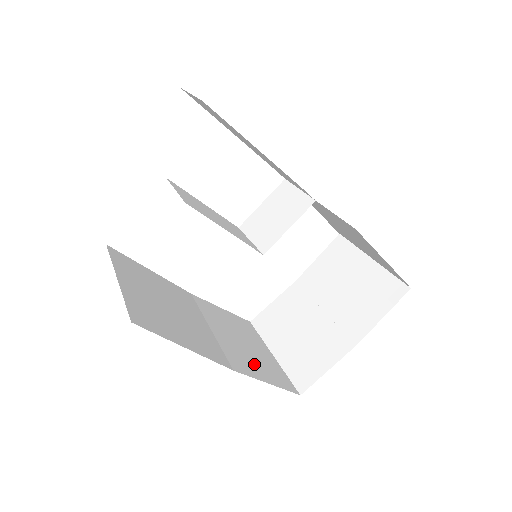
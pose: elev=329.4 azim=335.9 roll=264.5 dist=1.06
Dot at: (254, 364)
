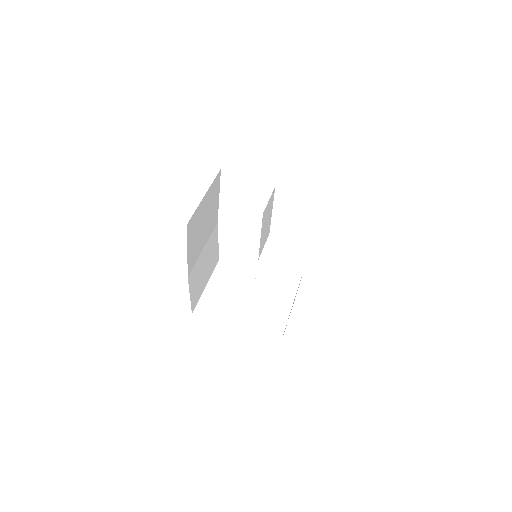
Dot at: (196, 282)
